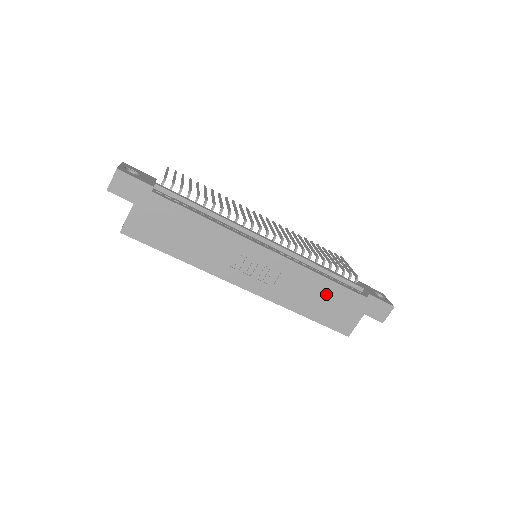
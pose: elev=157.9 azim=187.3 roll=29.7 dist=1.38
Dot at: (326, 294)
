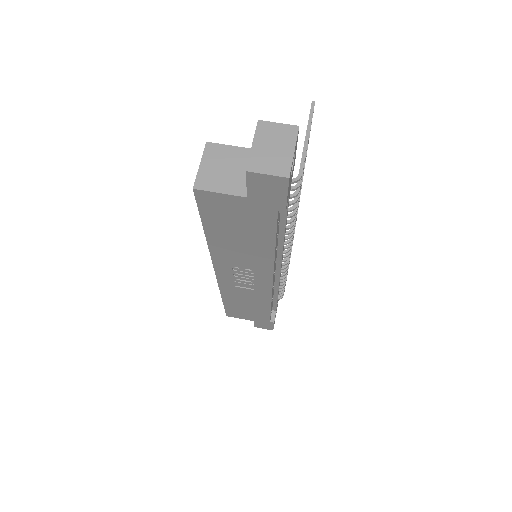
Dot at: (255, 308)
